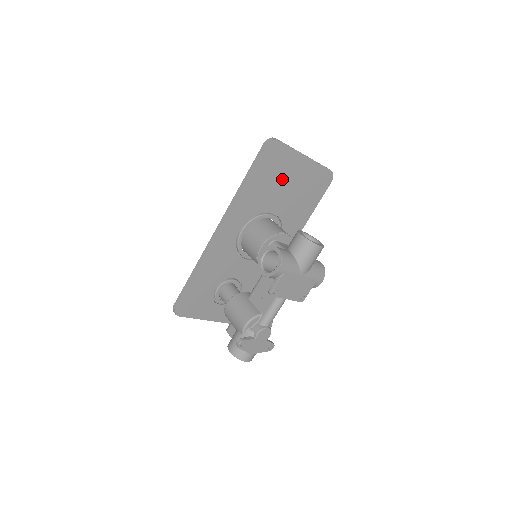
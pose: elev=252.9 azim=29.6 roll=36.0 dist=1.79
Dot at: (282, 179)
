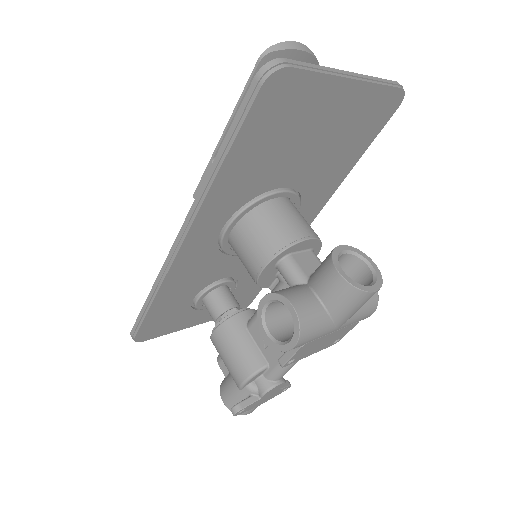
Dot at: (300, 133)
